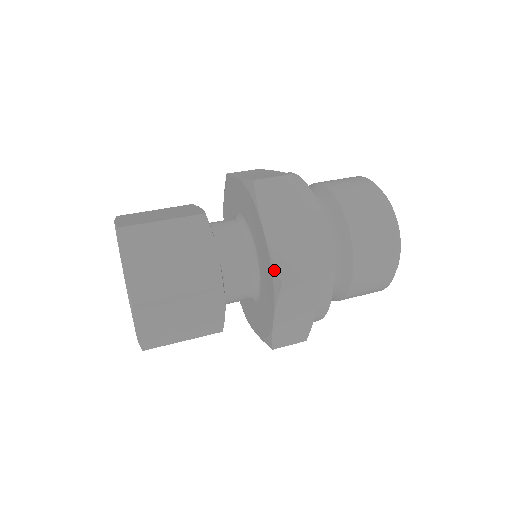
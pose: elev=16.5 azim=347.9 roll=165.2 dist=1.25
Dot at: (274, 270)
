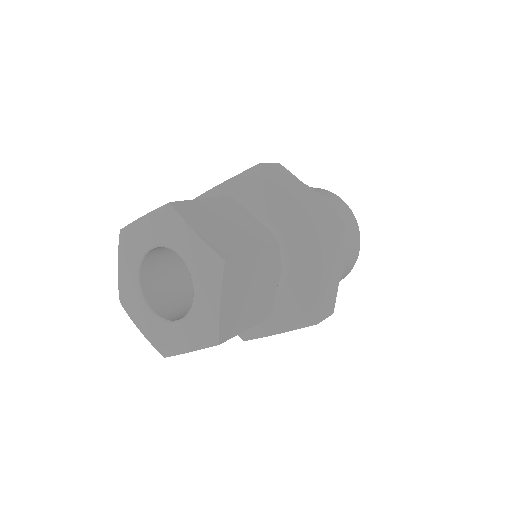
Dot at: (316, 220)
